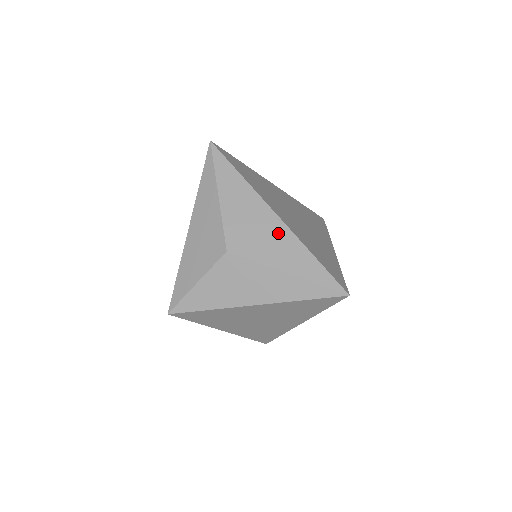
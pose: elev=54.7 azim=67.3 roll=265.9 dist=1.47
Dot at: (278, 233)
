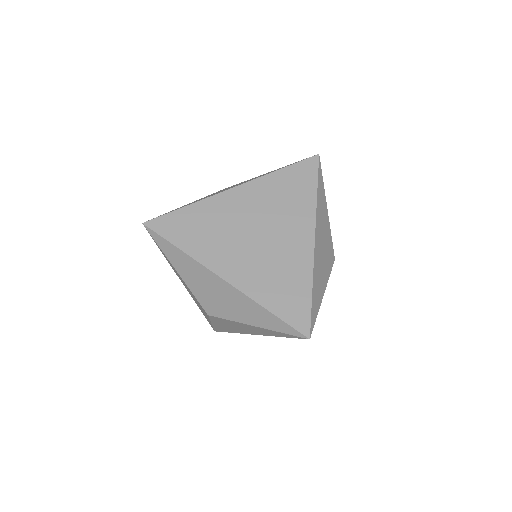
Dot at: (232, 295)
